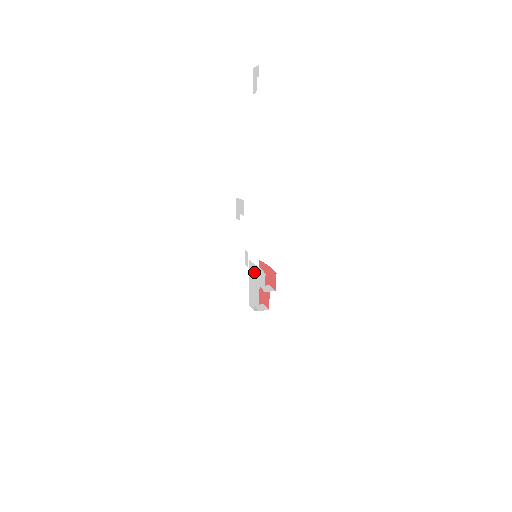
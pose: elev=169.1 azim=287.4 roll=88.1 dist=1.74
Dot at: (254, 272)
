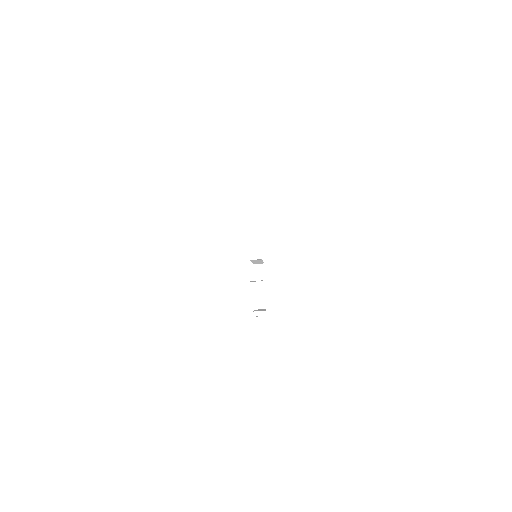
Dot at: occluded
